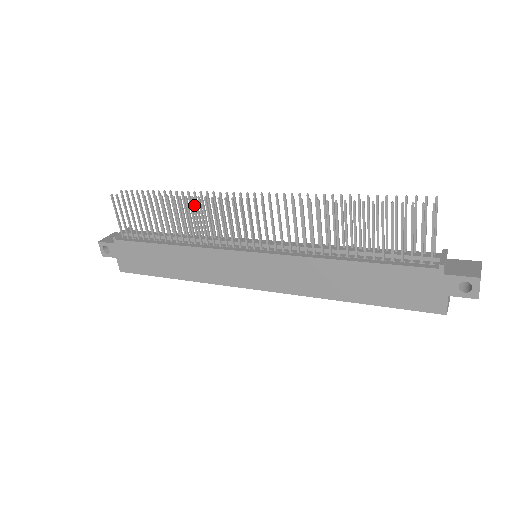
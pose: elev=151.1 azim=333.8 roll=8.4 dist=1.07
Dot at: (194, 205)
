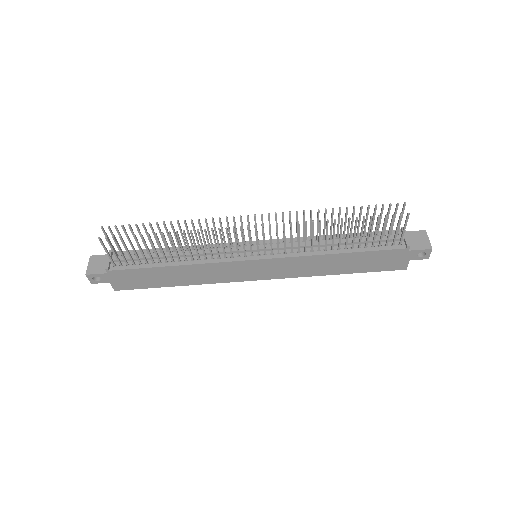
Dot at: occluded
